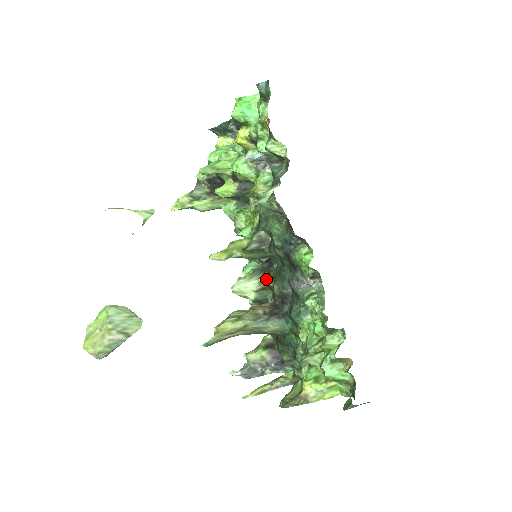
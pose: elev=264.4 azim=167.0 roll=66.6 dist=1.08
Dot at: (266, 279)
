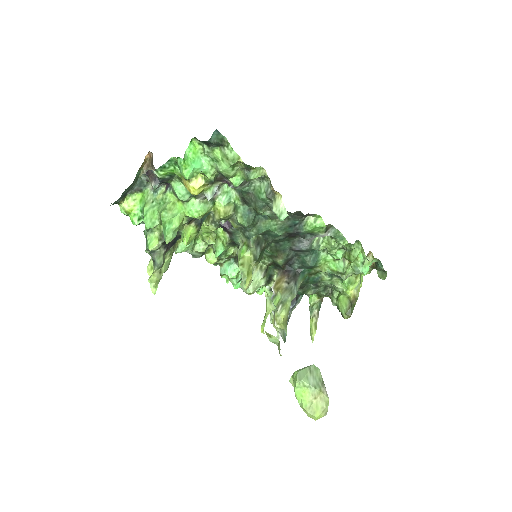
Dot at: (261, 263)
